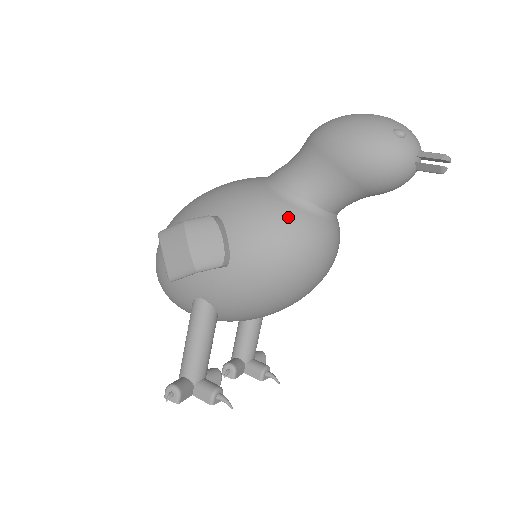
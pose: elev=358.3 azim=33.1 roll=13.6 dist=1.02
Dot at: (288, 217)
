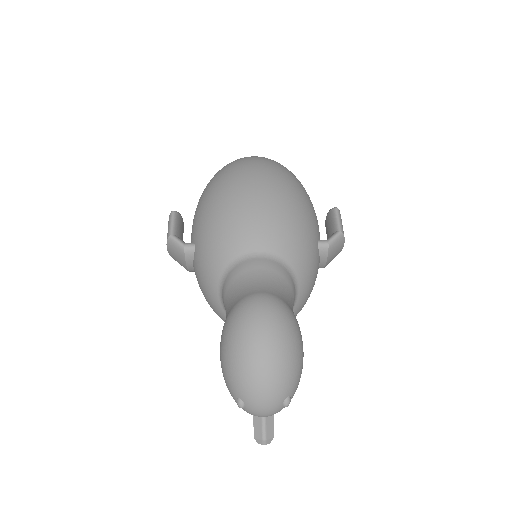
Dot at: (215, 307)
